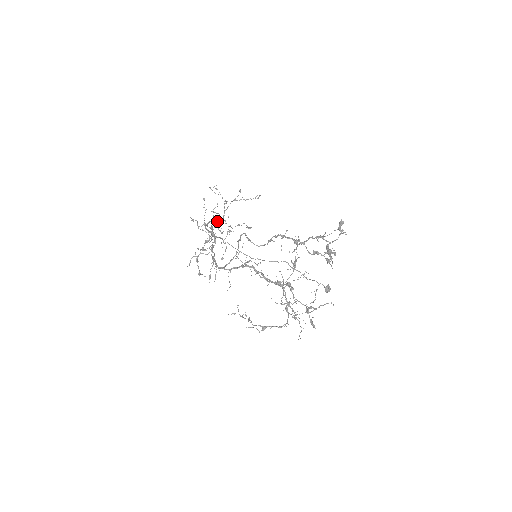
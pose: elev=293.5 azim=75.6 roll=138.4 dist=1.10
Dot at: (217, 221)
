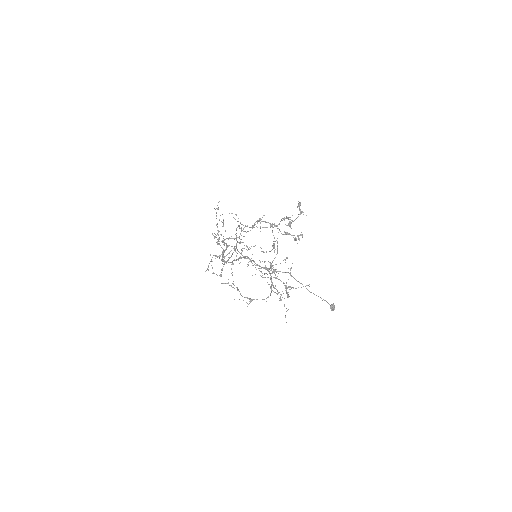
Dot at: (234, 239)
